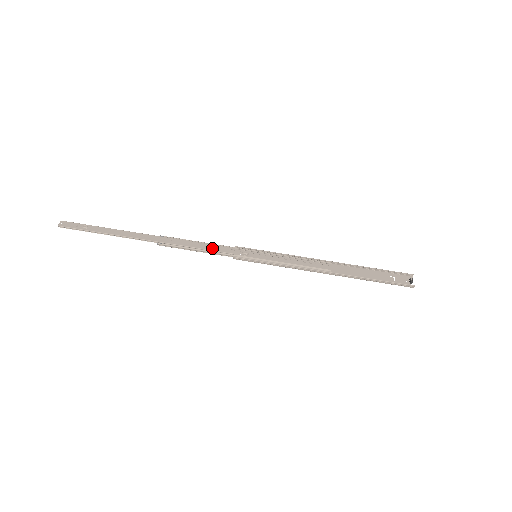
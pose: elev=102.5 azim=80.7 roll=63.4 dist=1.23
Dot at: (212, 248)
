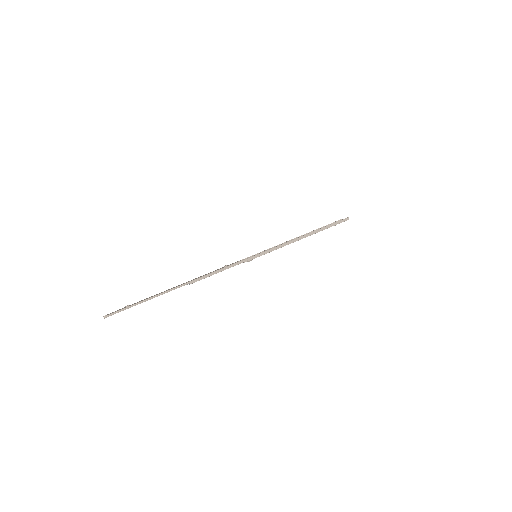
Dot at: (226, 268)
